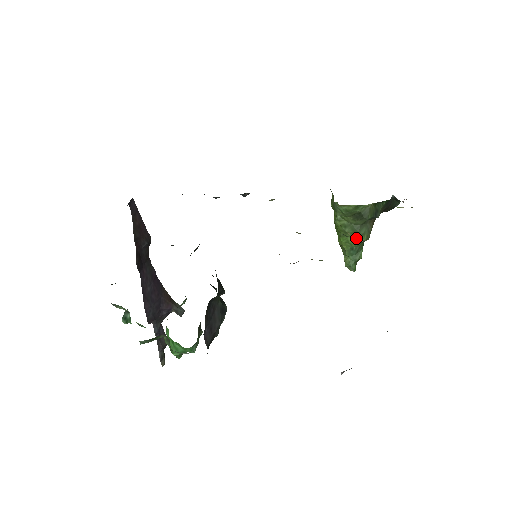
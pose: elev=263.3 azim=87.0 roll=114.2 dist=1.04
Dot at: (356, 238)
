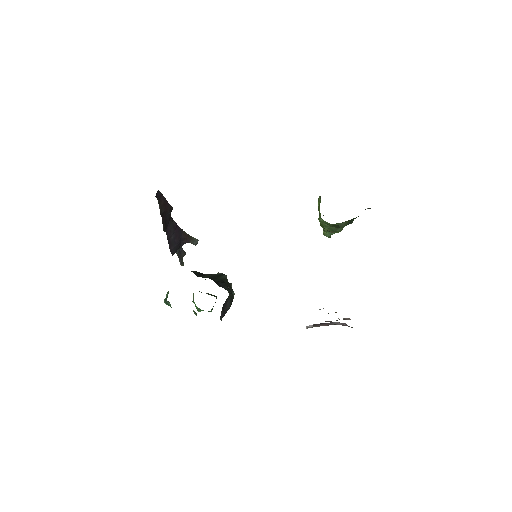
Dot at: (333, 232)
